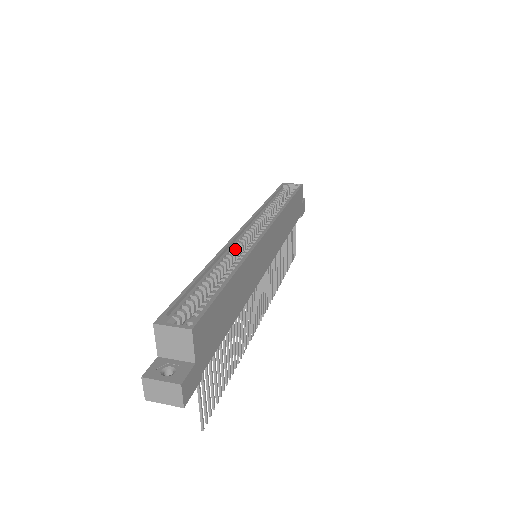
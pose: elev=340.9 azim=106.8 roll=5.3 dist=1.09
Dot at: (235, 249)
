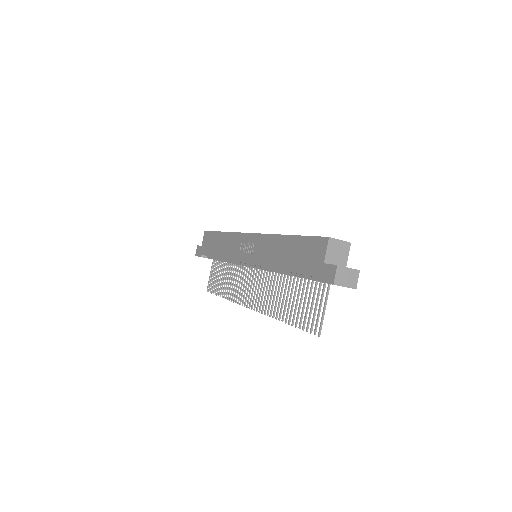
Dot at: occluded
